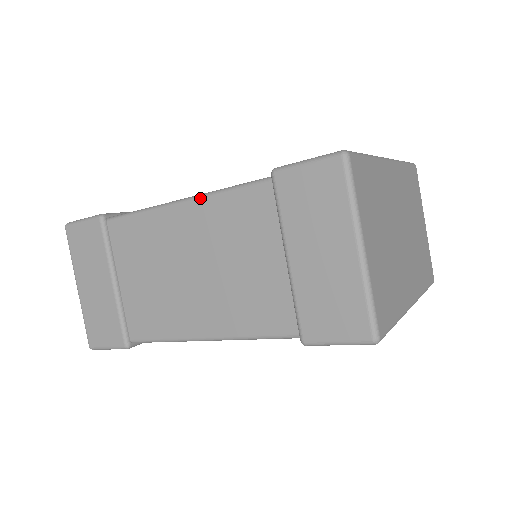
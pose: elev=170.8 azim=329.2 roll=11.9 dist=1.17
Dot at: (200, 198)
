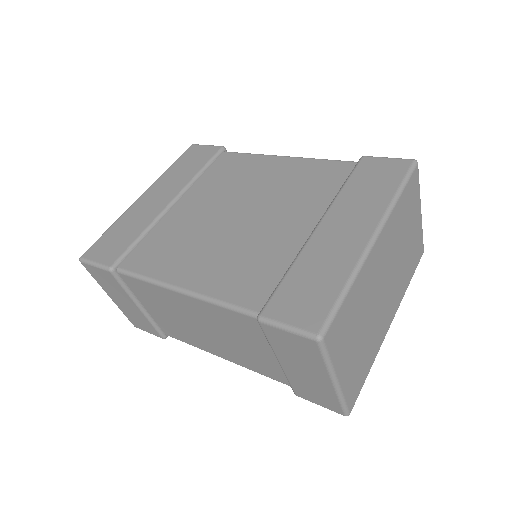
Dot at: (197, 299)
